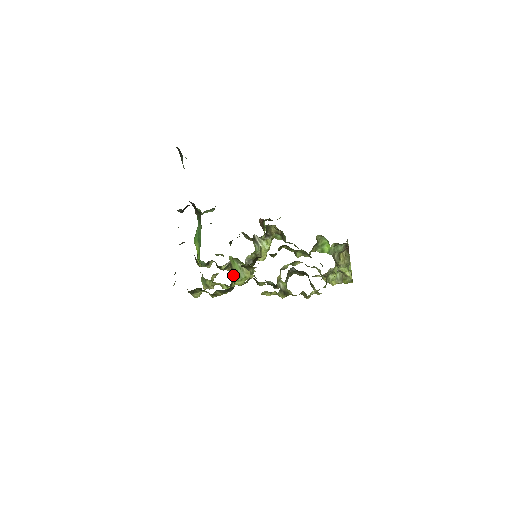
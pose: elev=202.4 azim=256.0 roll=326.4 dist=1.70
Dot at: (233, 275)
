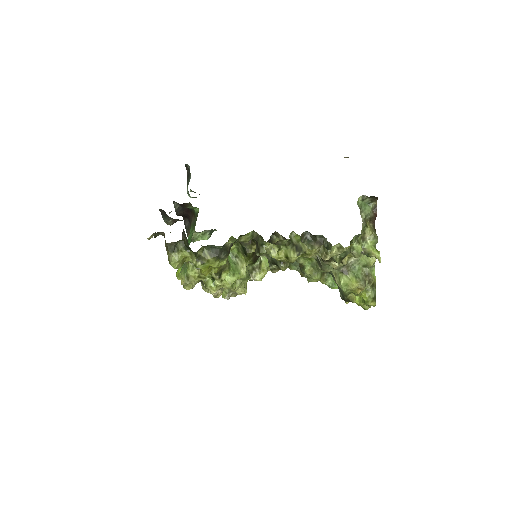
Dot at: occluded
